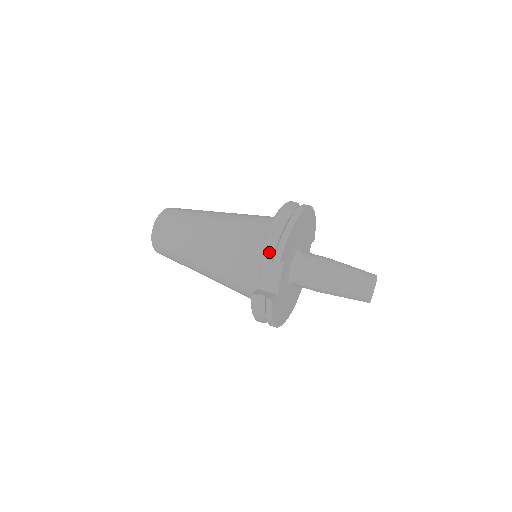
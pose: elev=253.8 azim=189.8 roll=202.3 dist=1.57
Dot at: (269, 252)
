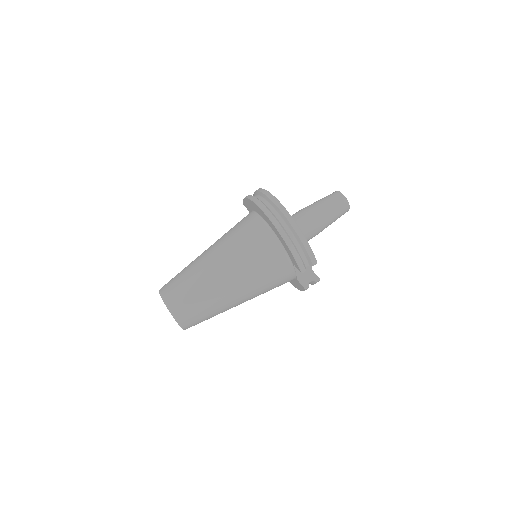
Dot at: (304, 263)
